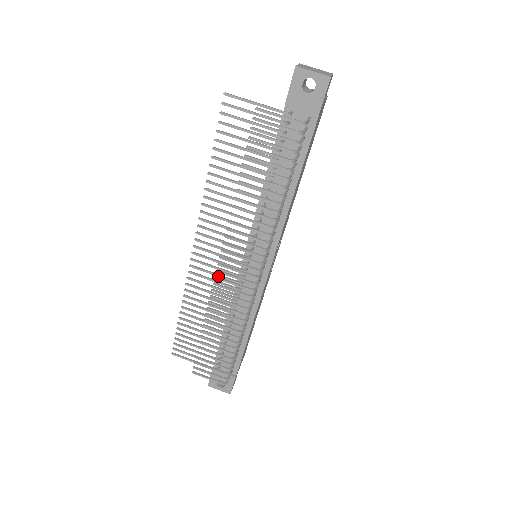
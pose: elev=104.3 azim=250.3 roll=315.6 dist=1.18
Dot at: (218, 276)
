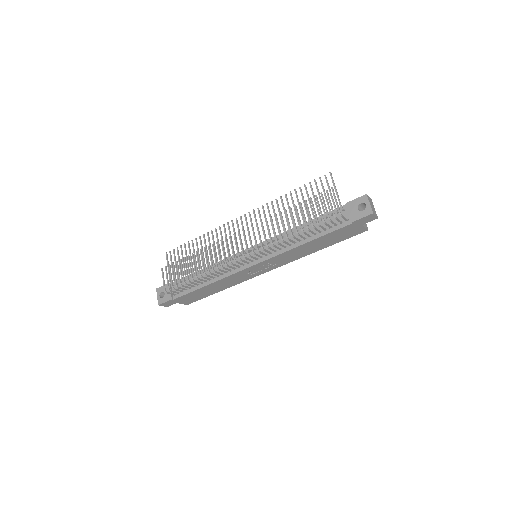
Dot at: occluded
